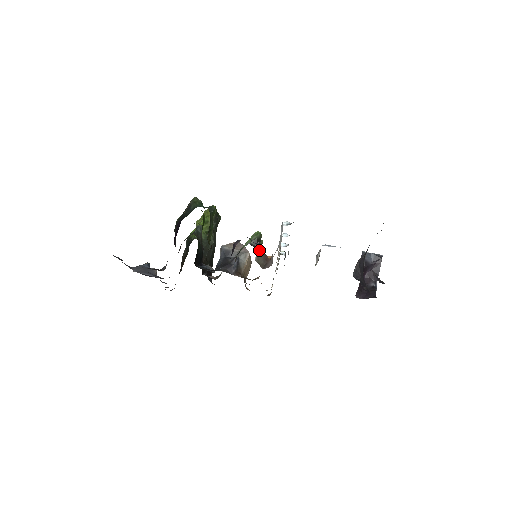
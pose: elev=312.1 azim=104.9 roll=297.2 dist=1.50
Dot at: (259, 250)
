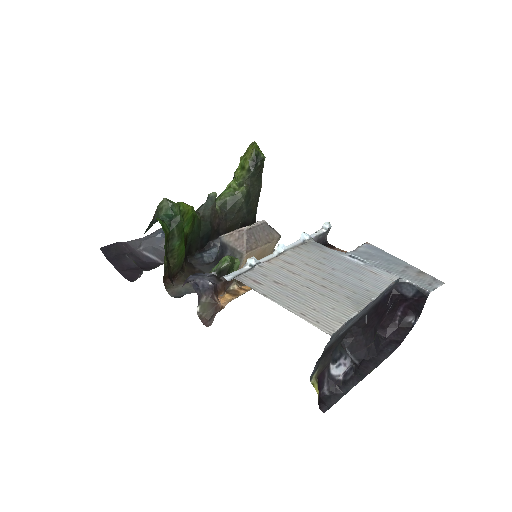
Dot at: (204, 300)
